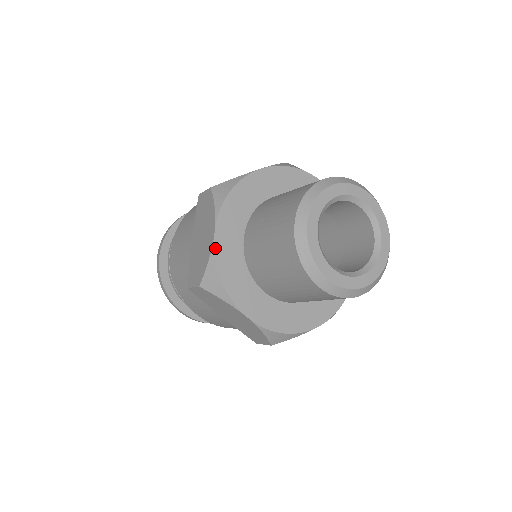
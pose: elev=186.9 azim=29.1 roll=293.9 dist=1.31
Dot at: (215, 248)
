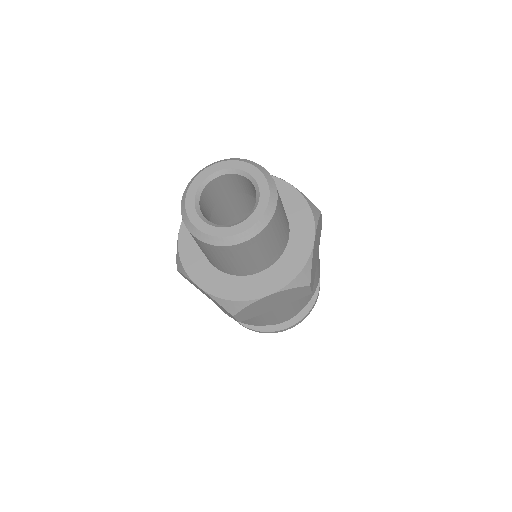
Dot at: (179, 238)
